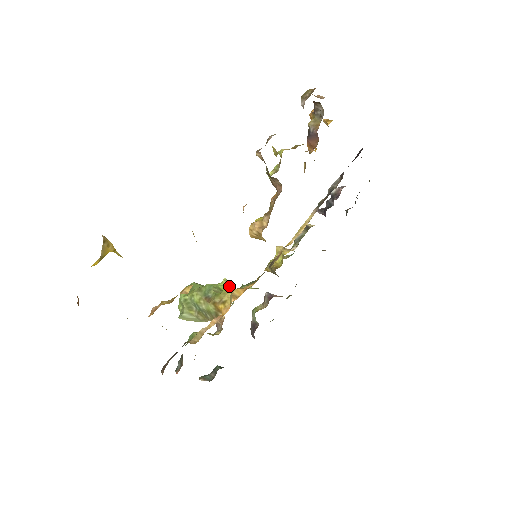
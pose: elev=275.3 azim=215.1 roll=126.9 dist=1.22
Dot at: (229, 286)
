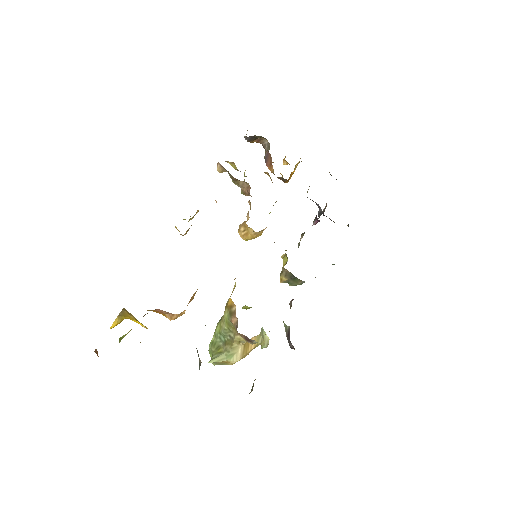
Dot at: (248, 307)
